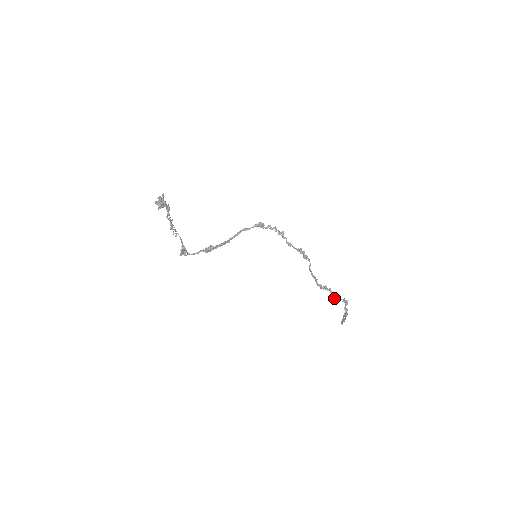
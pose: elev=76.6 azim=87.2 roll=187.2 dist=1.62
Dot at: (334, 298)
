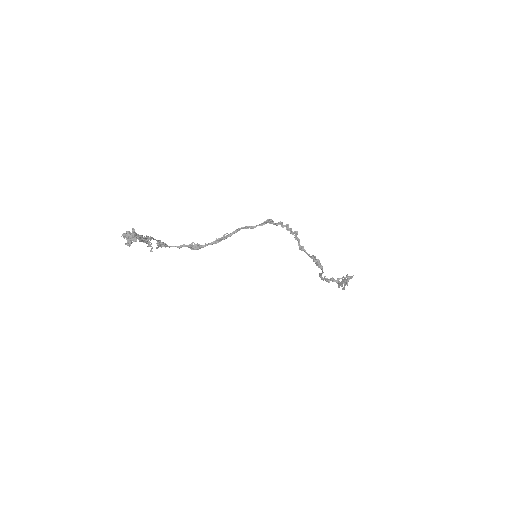
Dot at: (339, 283)
